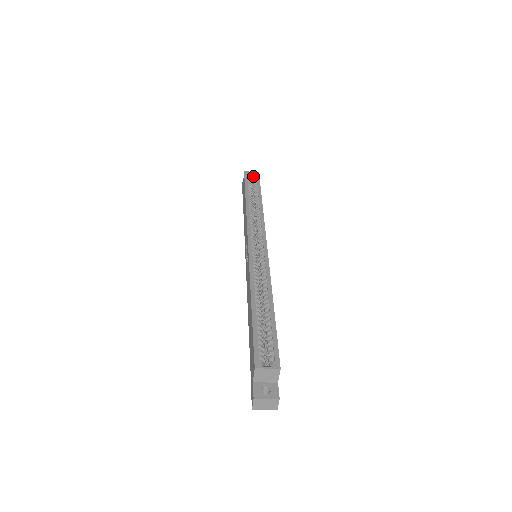
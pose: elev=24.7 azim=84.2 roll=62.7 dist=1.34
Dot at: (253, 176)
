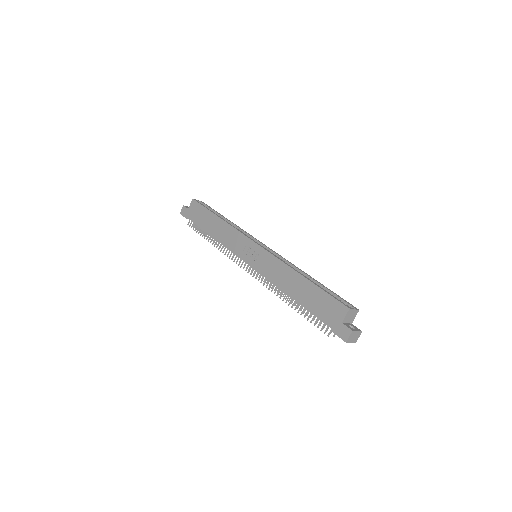
Dot at: occluded
